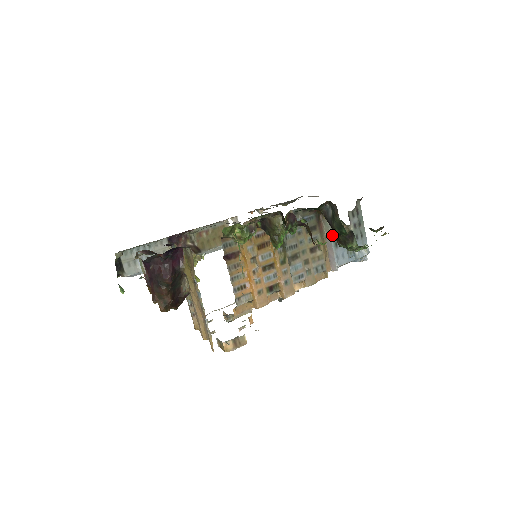
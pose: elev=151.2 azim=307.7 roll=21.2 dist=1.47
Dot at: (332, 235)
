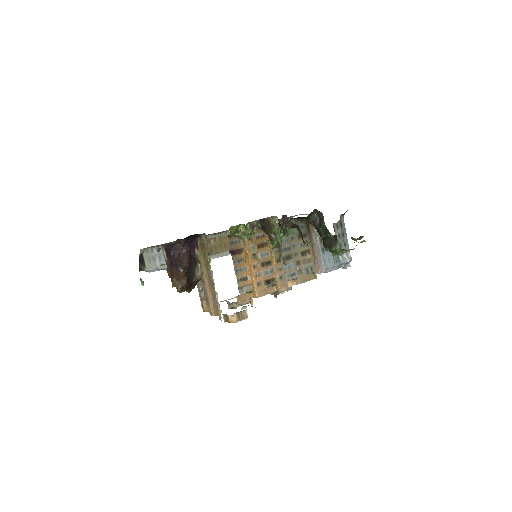
Dot at: (320, 242)
